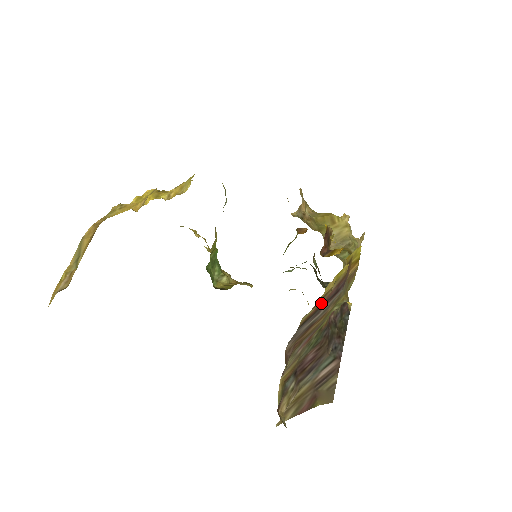
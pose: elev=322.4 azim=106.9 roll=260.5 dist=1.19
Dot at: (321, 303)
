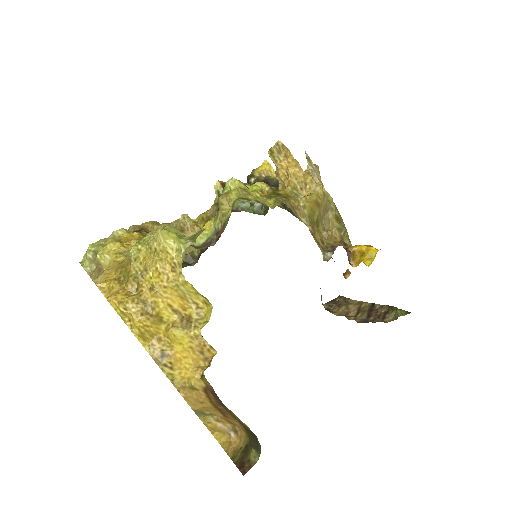
Dot at: occluded
